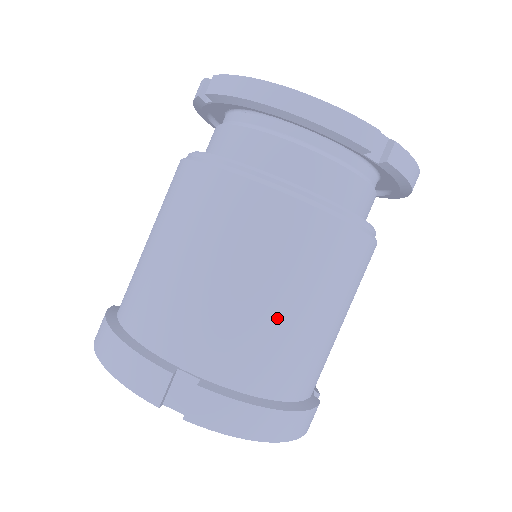
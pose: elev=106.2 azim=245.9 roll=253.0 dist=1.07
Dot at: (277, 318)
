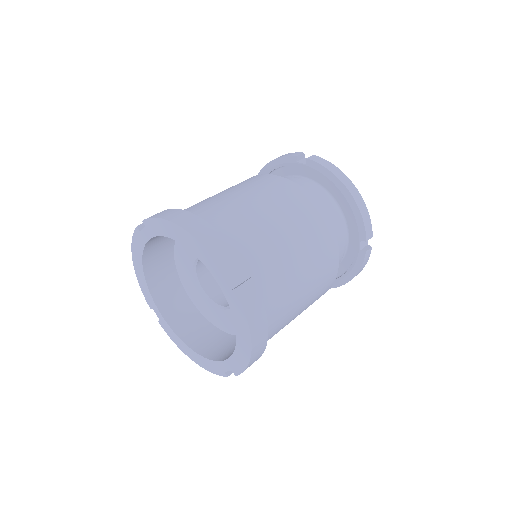
Dot at: (296, 279)
